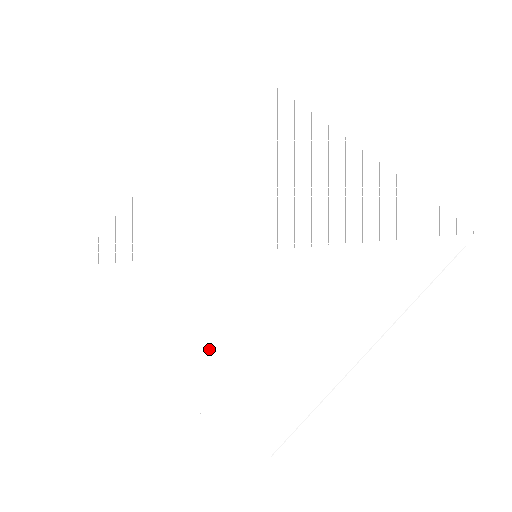
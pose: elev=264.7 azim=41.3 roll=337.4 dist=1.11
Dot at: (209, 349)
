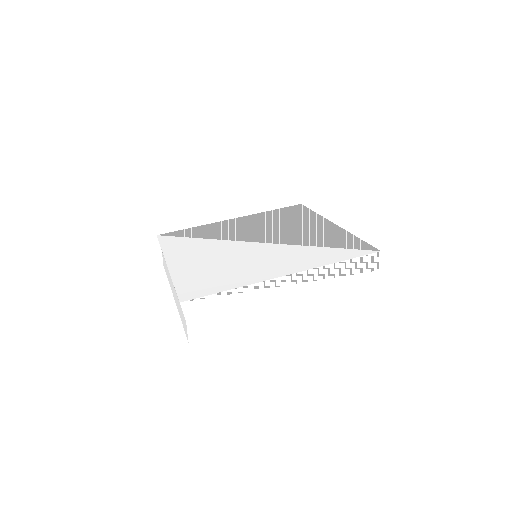
Dot at: (201, 263)
